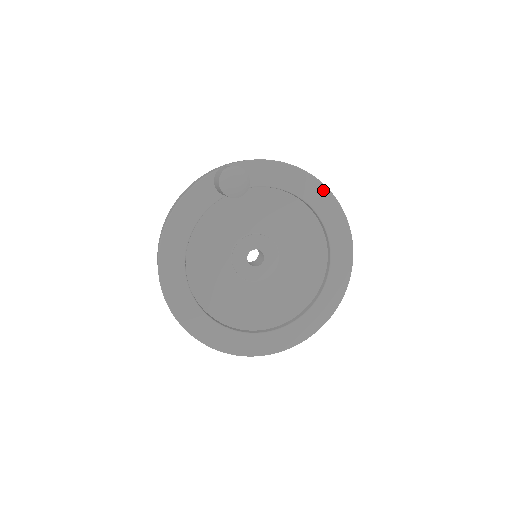
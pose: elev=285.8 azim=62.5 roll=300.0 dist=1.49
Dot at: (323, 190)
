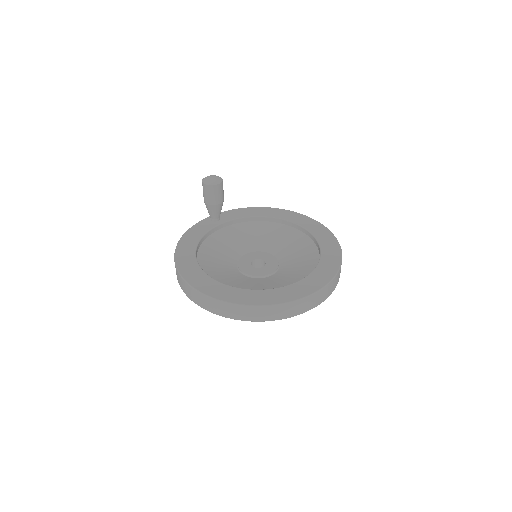
Dot at: (289, 212)
